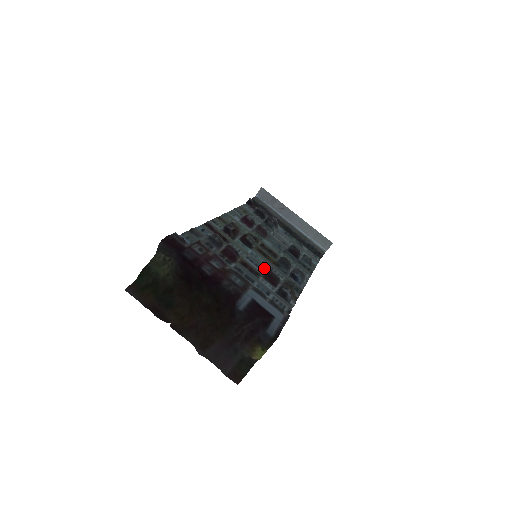
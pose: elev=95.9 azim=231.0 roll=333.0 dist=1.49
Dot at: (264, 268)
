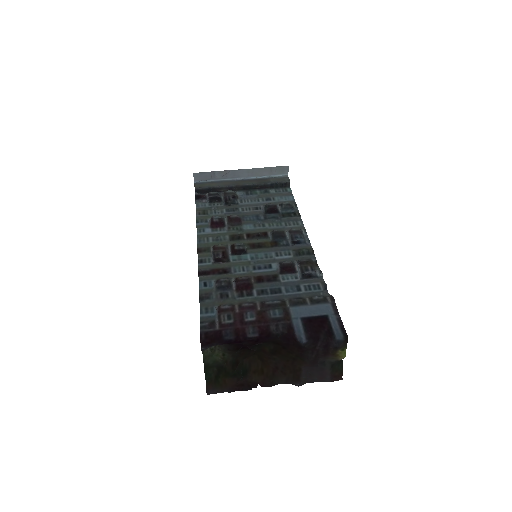
Dot at: (272, 263)
